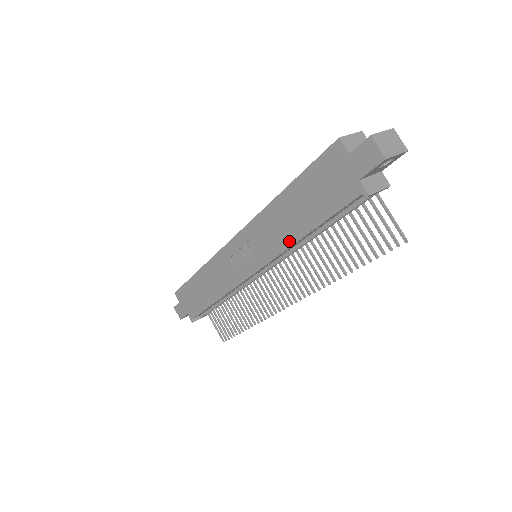
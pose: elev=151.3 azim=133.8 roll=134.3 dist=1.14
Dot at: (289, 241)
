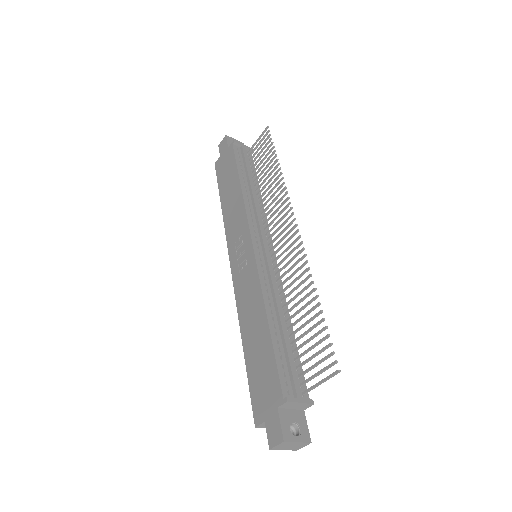
Dot at: (240, 197)
